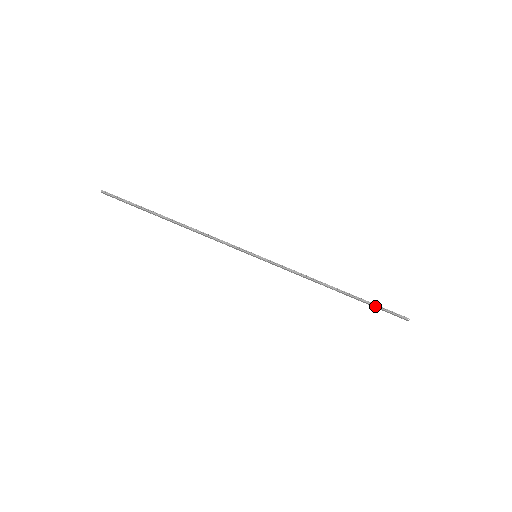
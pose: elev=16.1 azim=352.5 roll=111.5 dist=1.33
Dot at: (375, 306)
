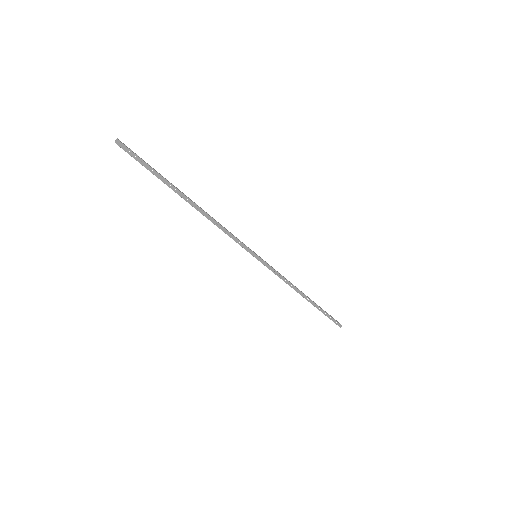
Dot at: (326, 312)
